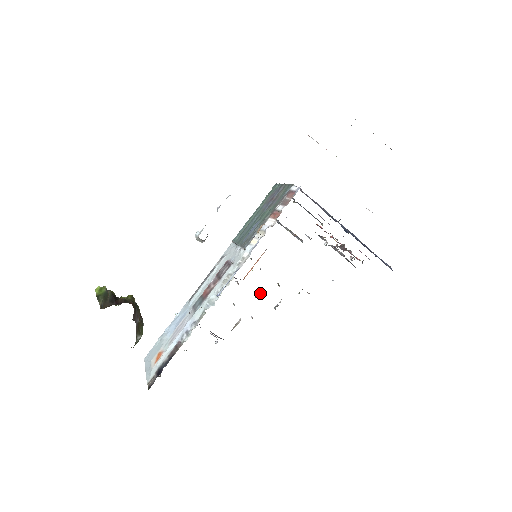
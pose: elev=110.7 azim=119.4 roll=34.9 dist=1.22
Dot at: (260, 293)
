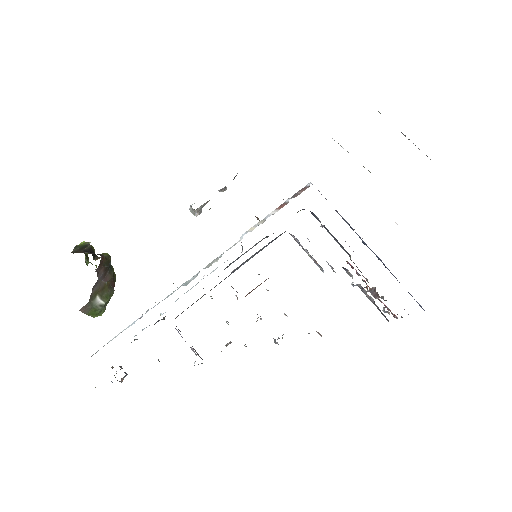
Dot at: occluded
